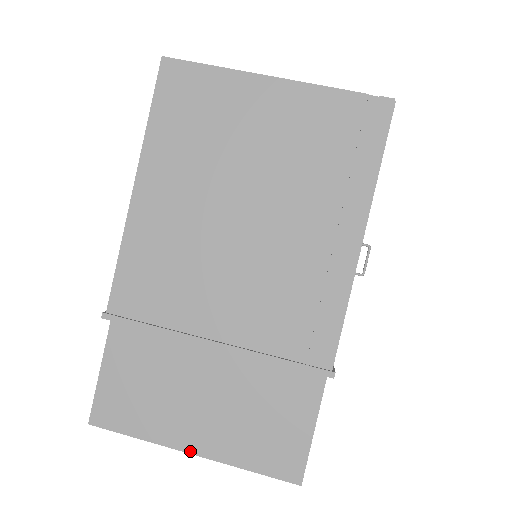
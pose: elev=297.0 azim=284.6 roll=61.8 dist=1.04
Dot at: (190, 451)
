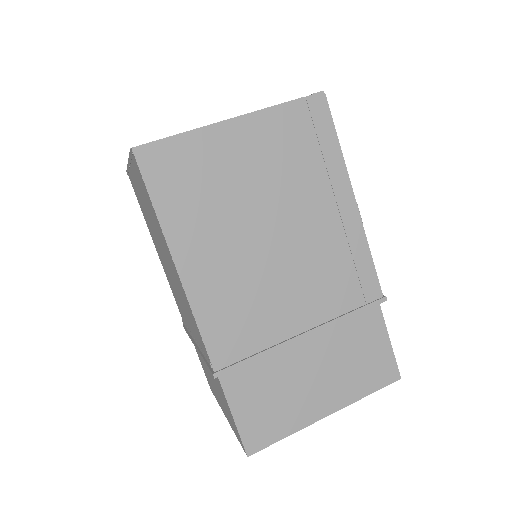
Dot at: (326, 415)
